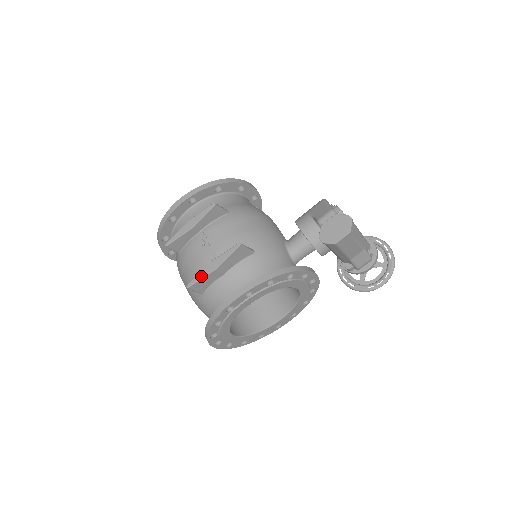
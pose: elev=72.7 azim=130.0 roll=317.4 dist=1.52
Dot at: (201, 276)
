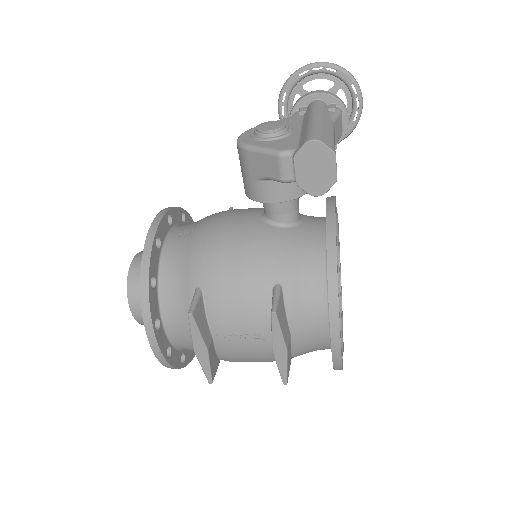
Dot at: (284, 367)
